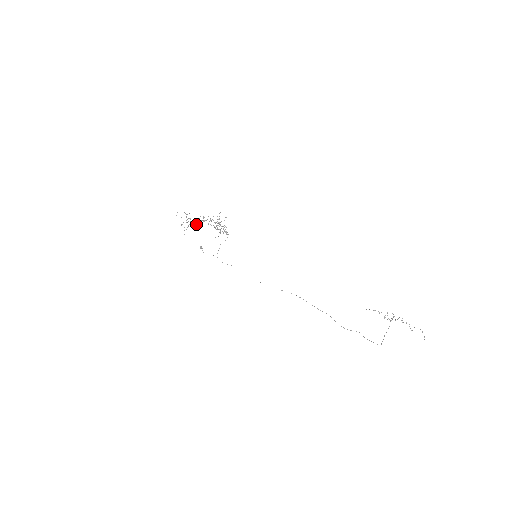
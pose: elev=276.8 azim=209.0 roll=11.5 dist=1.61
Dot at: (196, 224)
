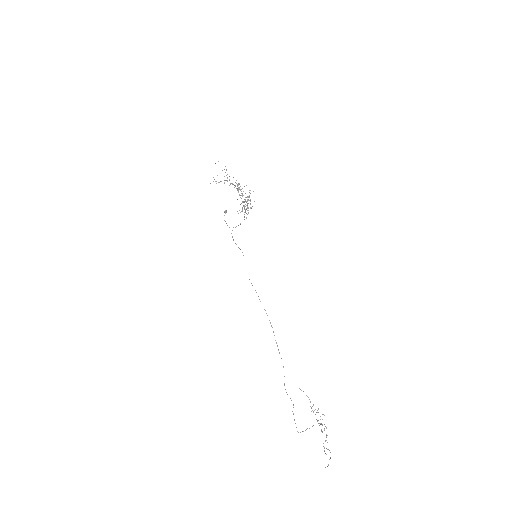
Dot at: (229, 185)
